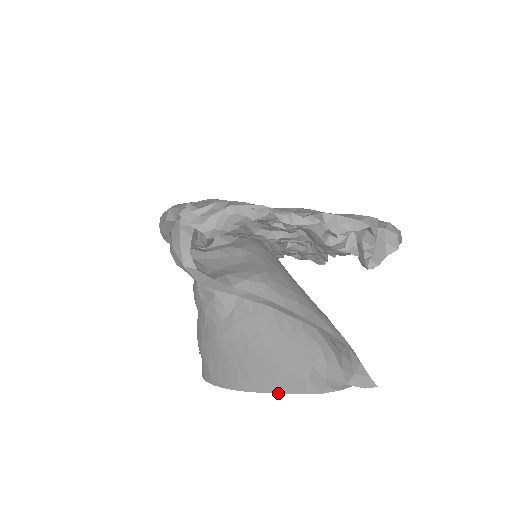
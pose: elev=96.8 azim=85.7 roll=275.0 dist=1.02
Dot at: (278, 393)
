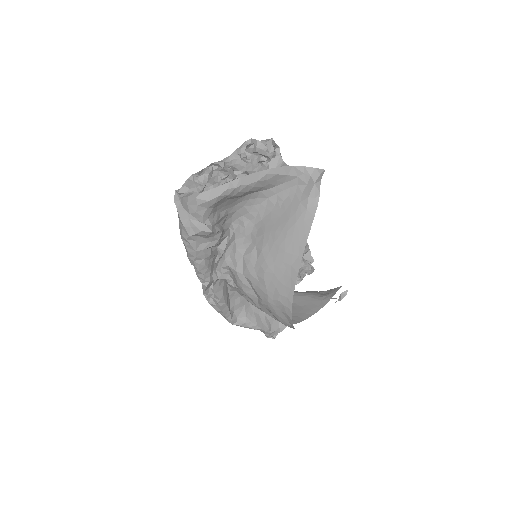
Dot at: occluded
